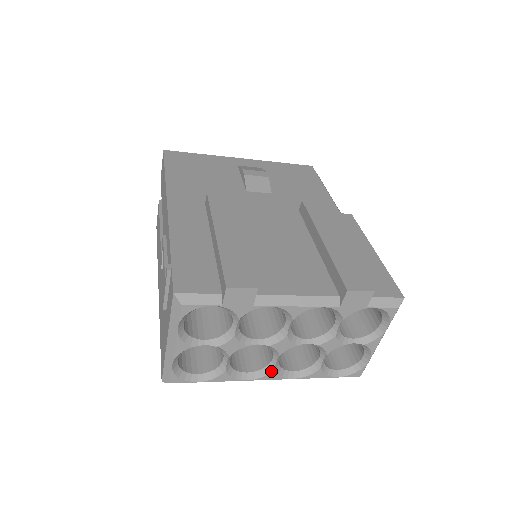
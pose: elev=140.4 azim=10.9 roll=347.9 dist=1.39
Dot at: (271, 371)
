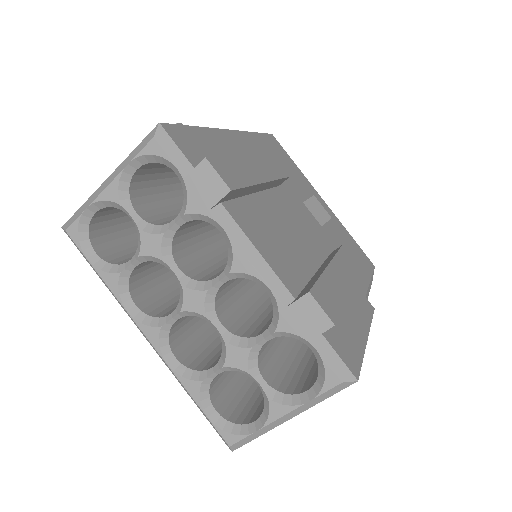
Dot at: (157, 325)
